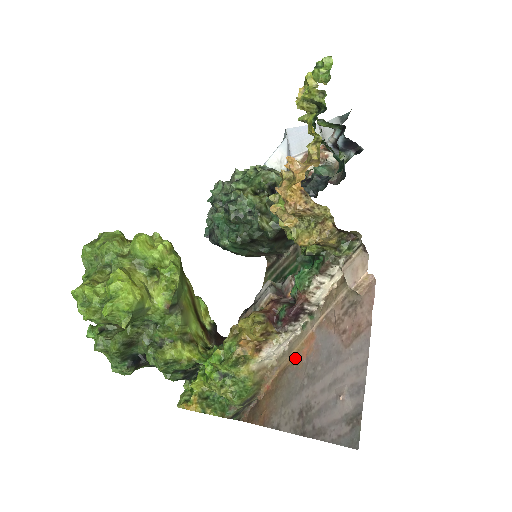
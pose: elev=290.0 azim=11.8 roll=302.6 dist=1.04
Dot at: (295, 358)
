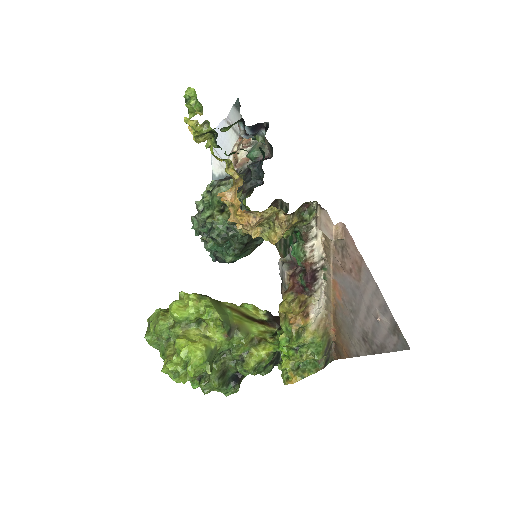
Dot at: (335, 302)
